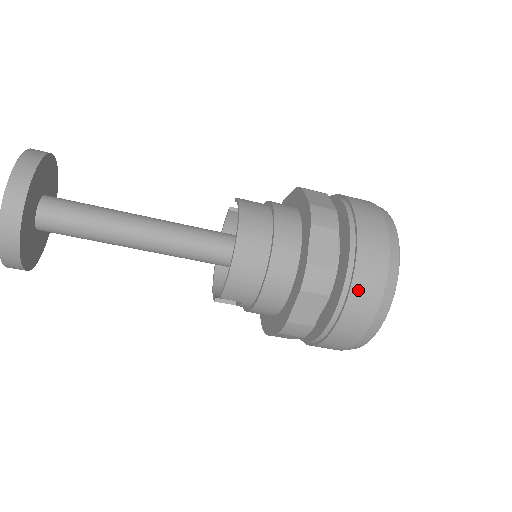
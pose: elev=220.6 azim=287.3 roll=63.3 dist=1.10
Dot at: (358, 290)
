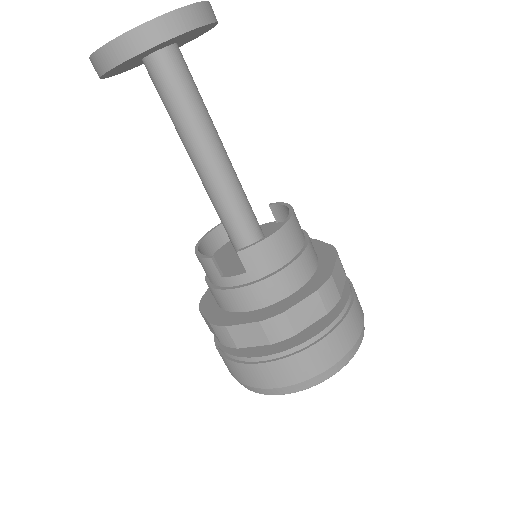
Dot at: (345, 327)
